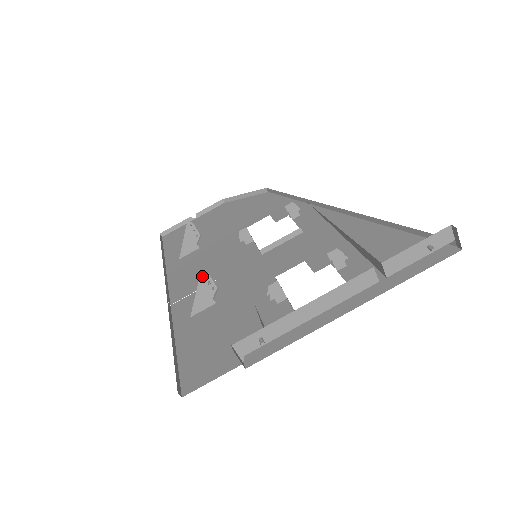
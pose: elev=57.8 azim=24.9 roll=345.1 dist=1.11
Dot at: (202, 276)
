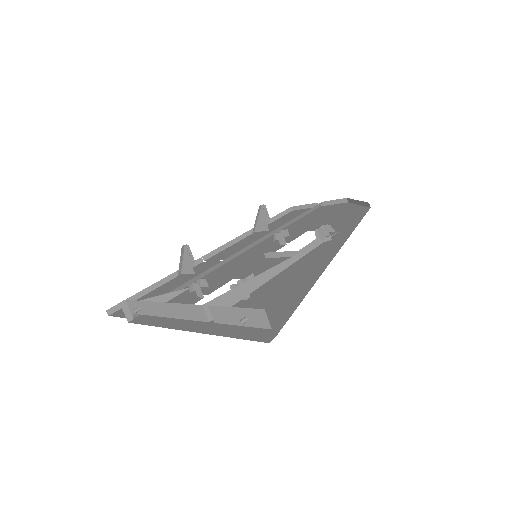
Dot at: (186, 246)
